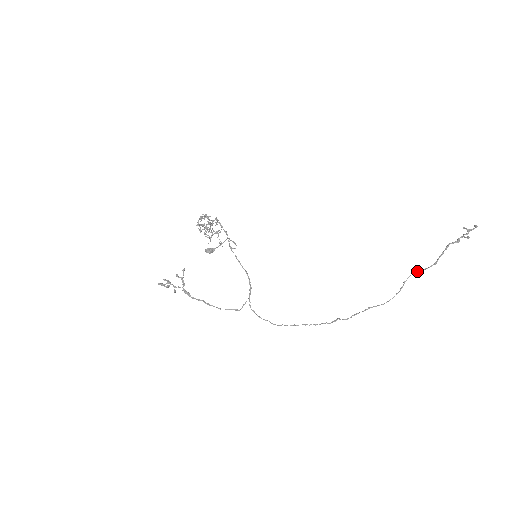
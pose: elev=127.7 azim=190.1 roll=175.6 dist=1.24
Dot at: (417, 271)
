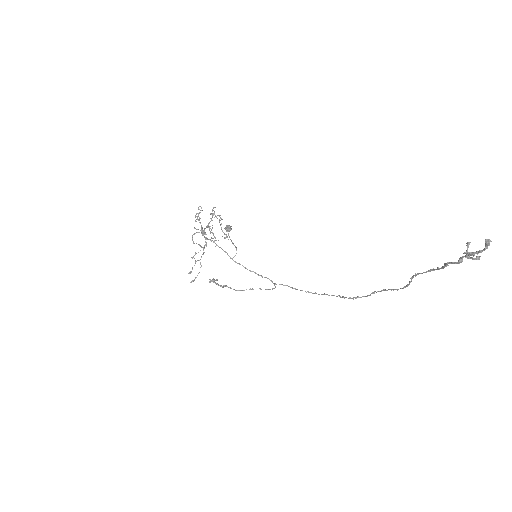
Dot at: (421, 273)
